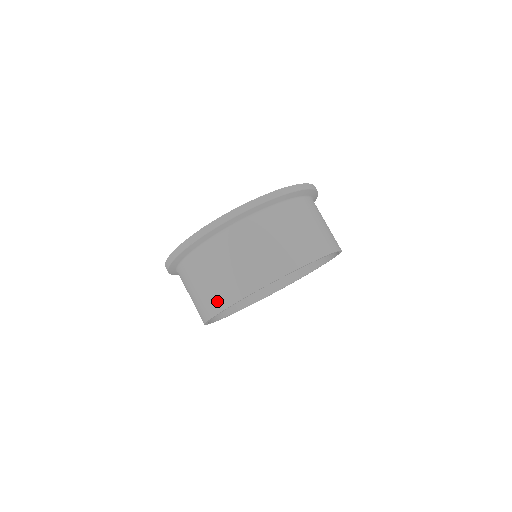
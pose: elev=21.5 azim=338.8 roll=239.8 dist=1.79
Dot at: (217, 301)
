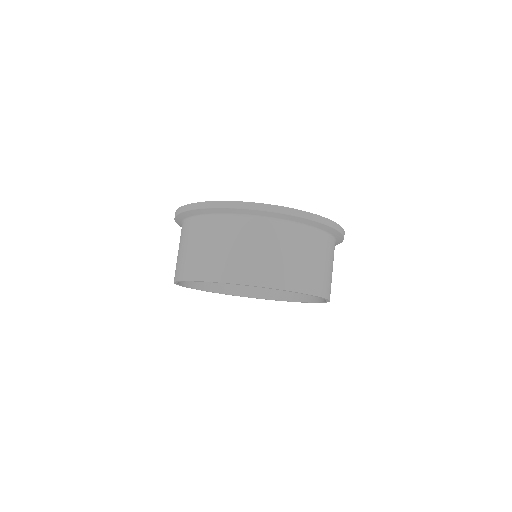
Dot at: (232, 272)
